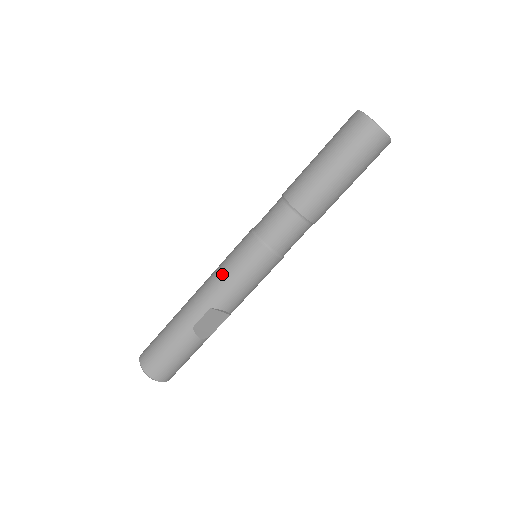
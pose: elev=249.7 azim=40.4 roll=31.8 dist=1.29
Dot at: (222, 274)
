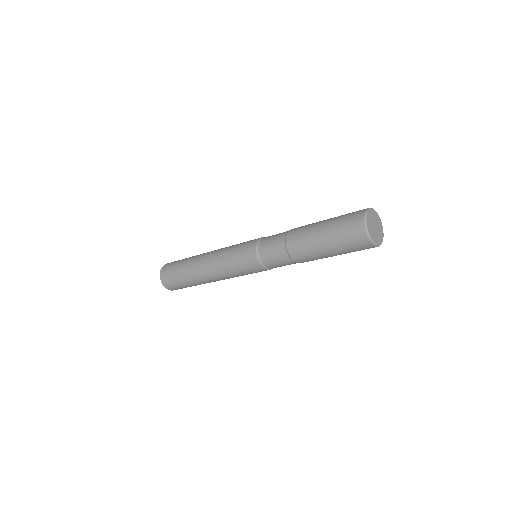
Dot at: (234, 274)
